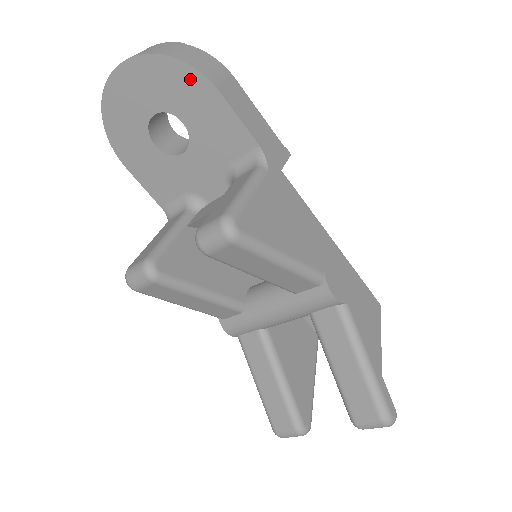
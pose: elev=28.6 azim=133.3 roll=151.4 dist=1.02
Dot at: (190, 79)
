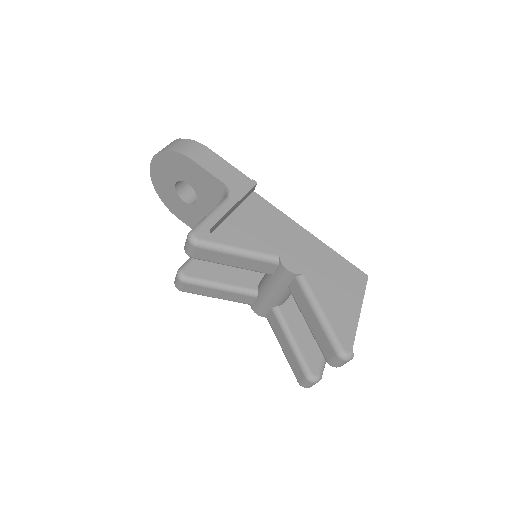
Dot at: (179, 159)
